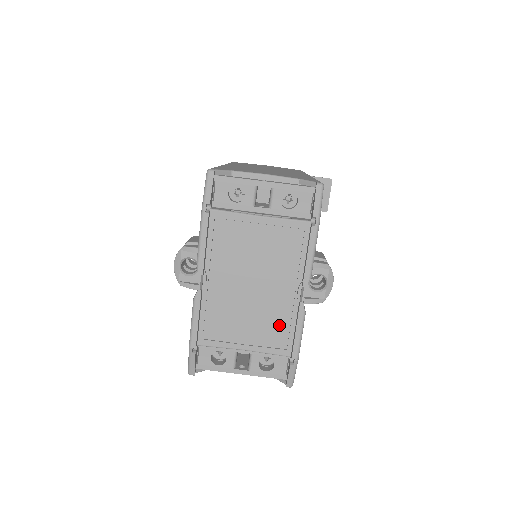
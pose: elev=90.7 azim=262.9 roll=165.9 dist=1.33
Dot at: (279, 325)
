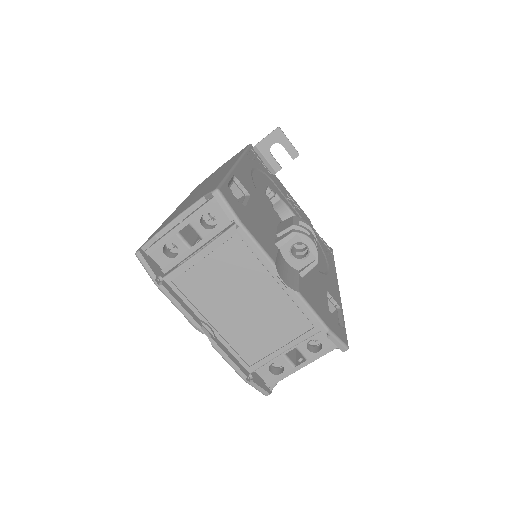
Dot at: (291, 315)
